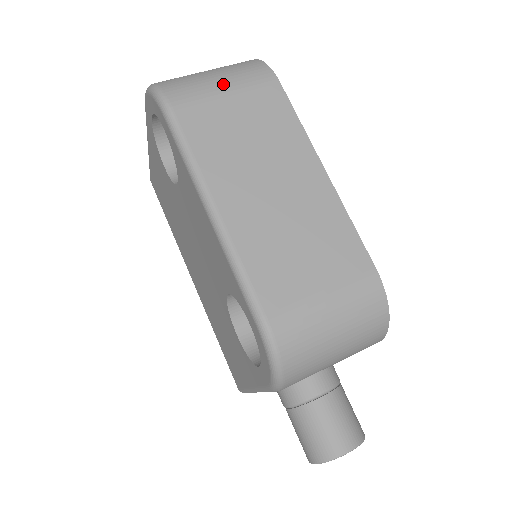
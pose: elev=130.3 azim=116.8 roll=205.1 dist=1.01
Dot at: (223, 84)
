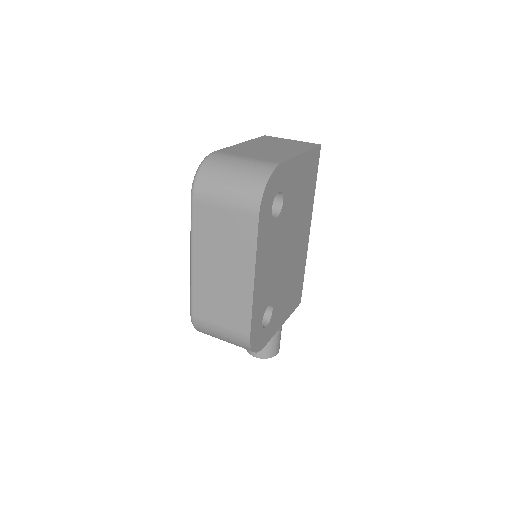
Dot at: (226, 199)
